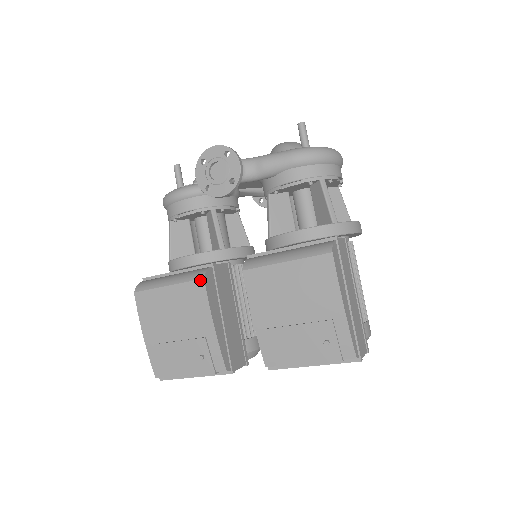
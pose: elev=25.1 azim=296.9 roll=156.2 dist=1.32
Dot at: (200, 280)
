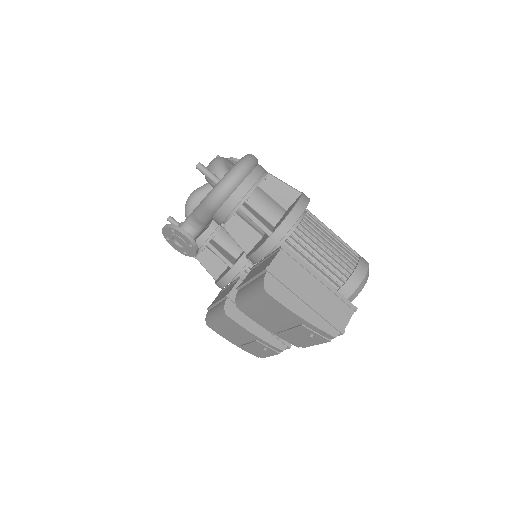
Dot at: (225, 315)
